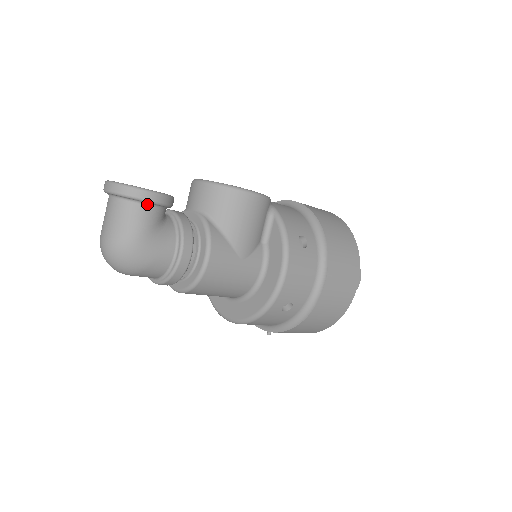
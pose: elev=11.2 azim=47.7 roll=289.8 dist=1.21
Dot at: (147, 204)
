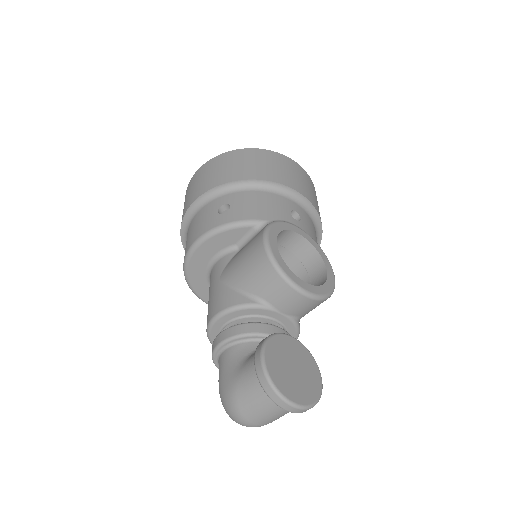
Dot at: occluded
